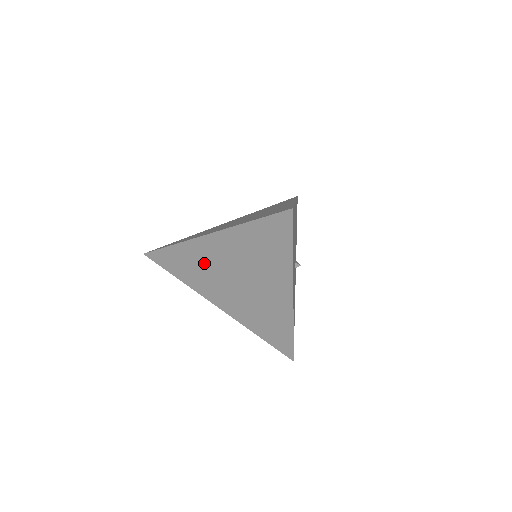
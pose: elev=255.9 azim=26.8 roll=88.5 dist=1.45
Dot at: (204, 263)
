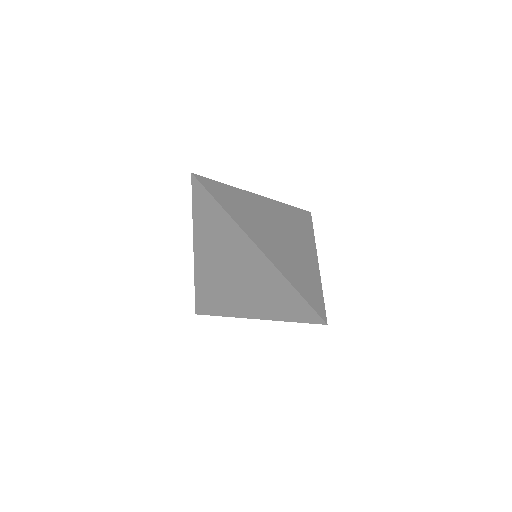
Dot at: (228, 242)
